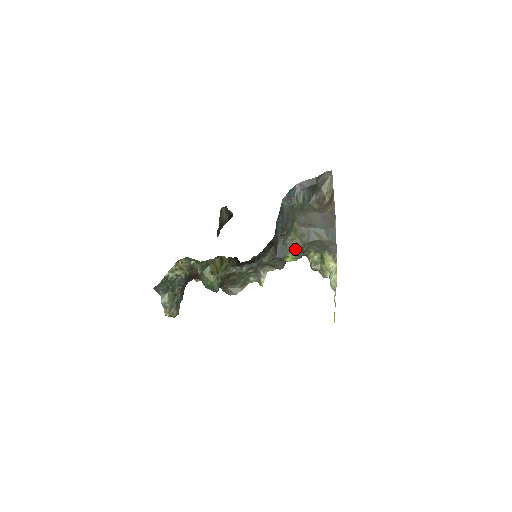
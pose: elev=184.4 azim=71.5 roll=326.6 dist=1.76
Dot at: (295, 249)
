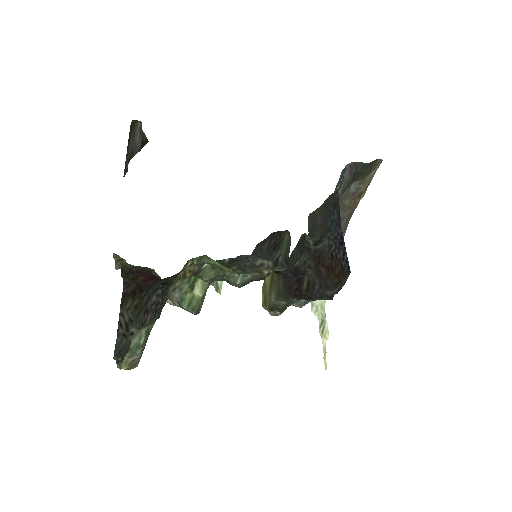
Dot at: occluded
